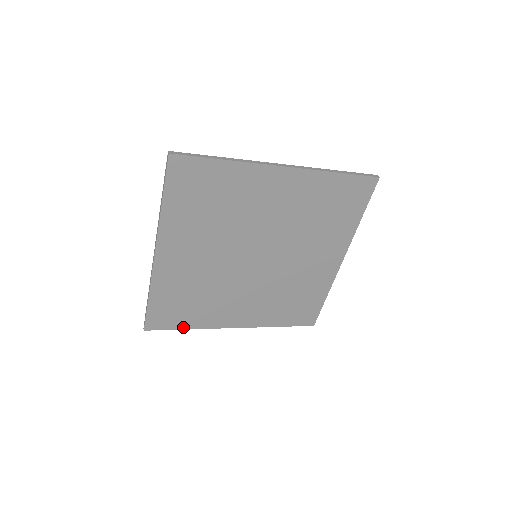
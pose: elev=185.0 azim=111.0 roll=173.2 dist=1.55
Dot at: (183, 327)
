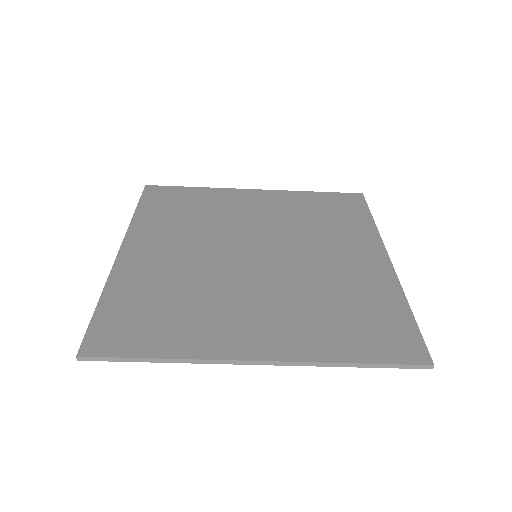
Dot at: (152, 354)
